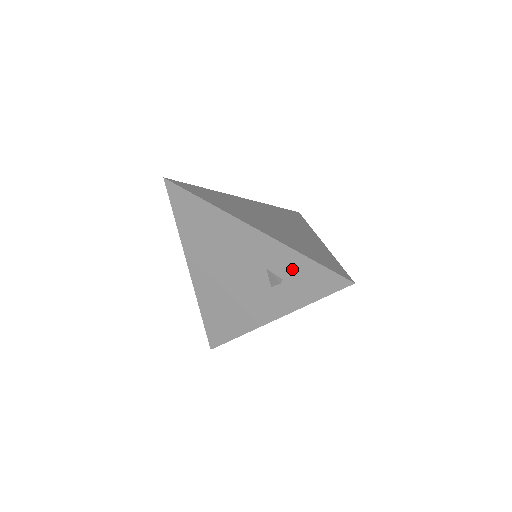
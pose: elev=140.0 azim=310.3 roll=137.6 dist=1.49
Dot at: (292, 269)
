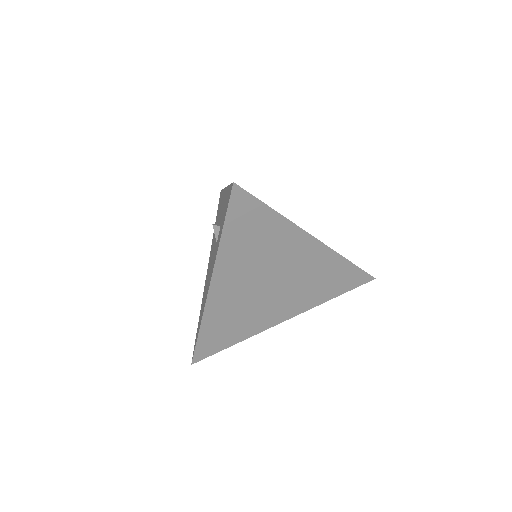
Dot at: (224, 208)
